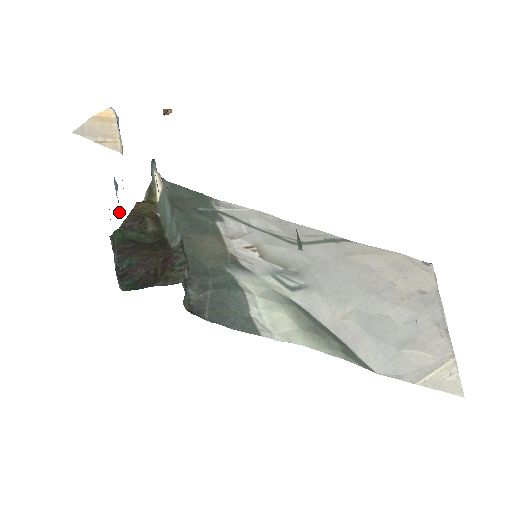
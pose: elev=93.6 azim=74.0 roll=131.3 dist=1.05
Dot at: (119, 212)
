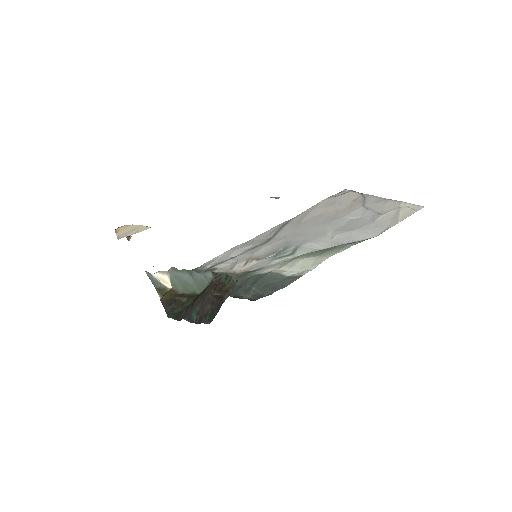
Dot at: occluded
